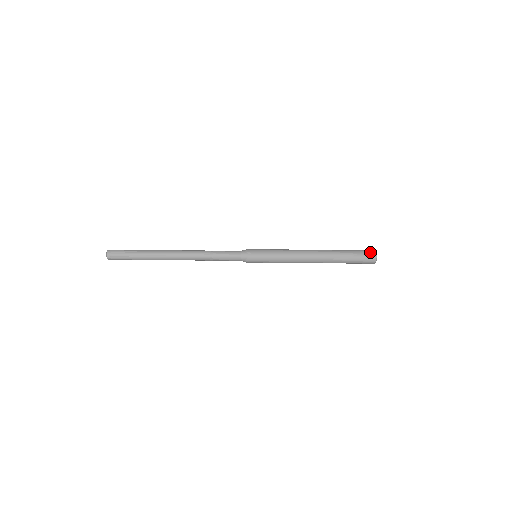
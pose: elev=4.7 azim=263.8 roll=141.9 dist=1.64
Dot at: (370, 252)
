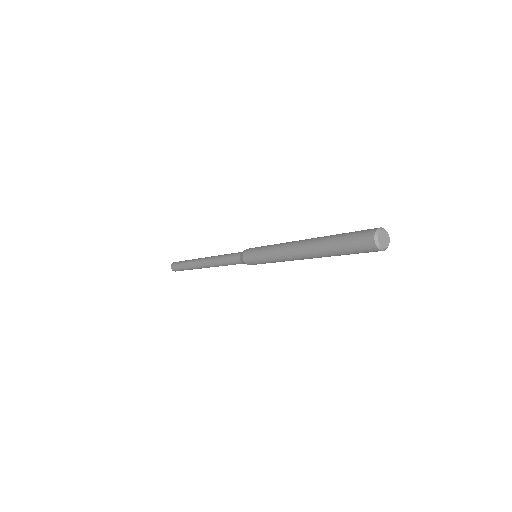
Dot at: (369, 230)
